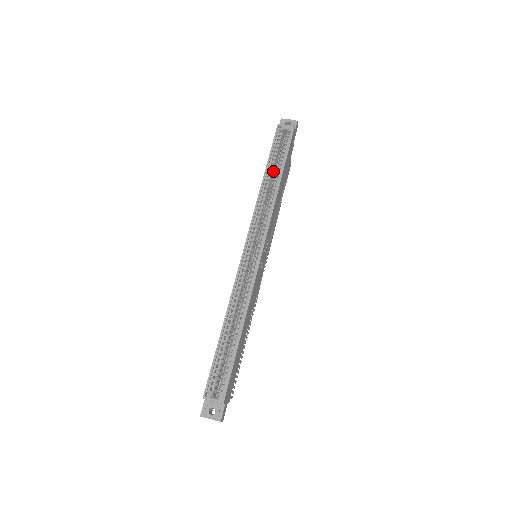
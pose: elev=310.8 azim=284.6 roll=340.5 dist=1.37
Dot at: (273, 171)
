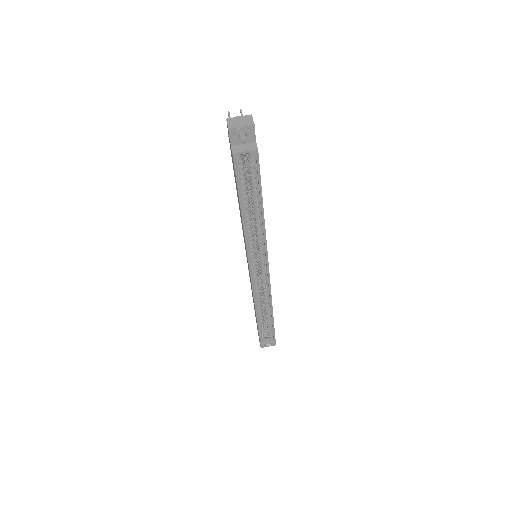
Dot at: (248, 203)
